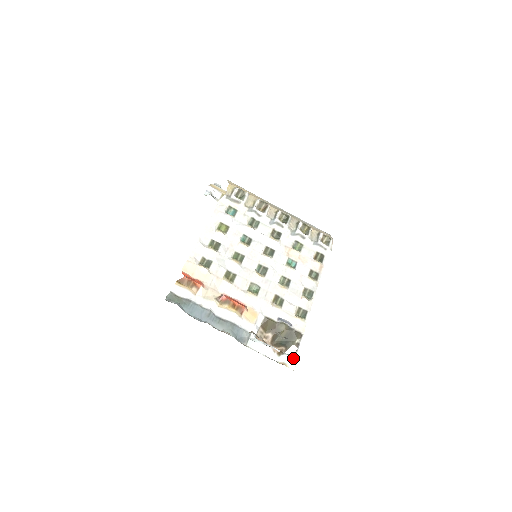
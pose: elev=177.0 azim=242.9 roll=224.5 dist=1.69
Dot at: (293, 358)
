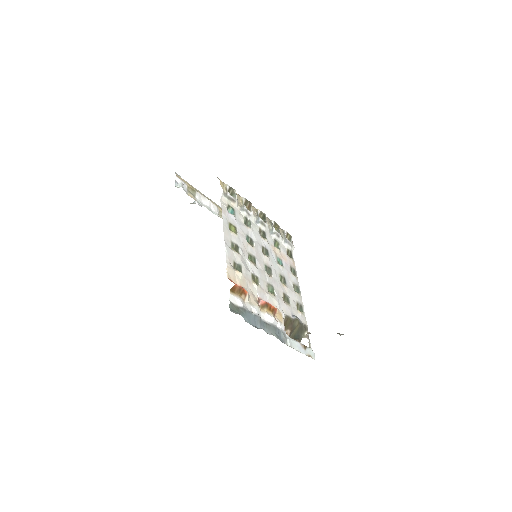
Dot at: (311, 349)
